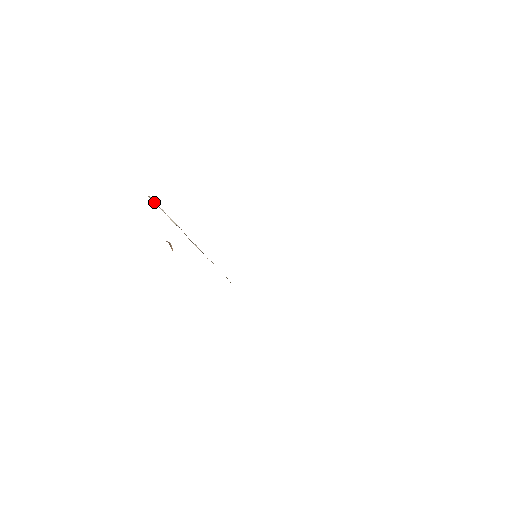
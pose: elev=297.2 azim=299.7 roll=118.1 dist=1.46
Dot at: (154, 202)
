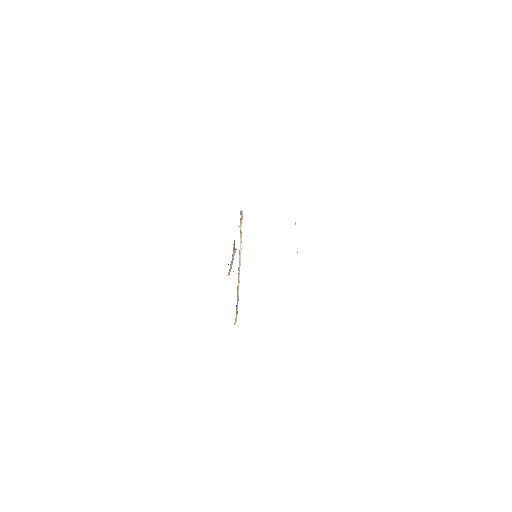
Dot at: (242, 214)
